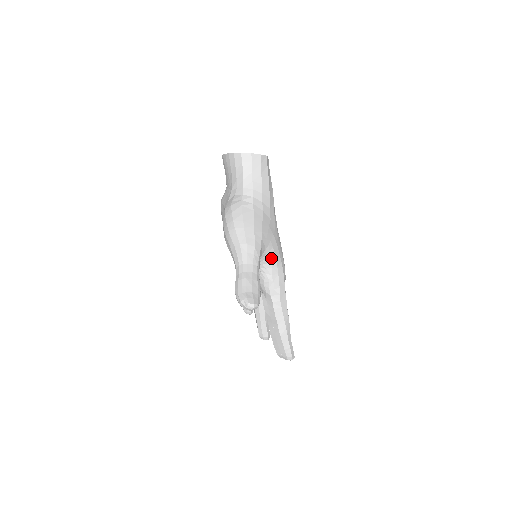
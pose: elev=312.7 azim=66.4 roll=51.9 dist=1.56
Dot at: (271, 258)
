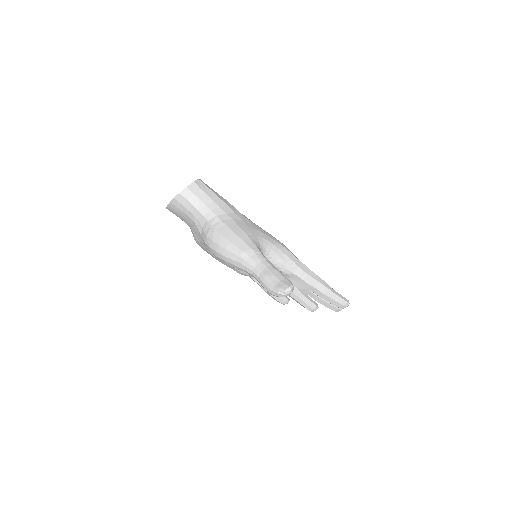
Dot at: (269, 247)
